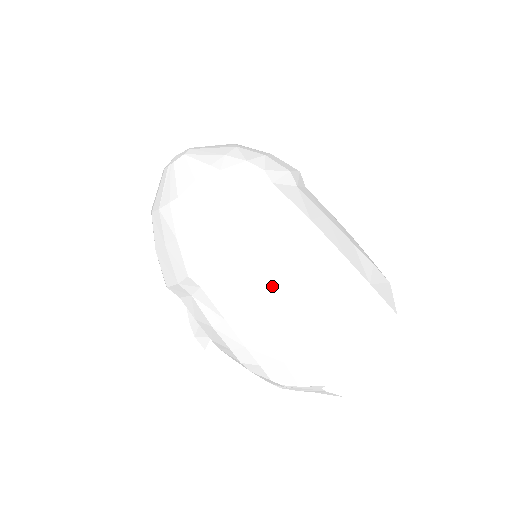
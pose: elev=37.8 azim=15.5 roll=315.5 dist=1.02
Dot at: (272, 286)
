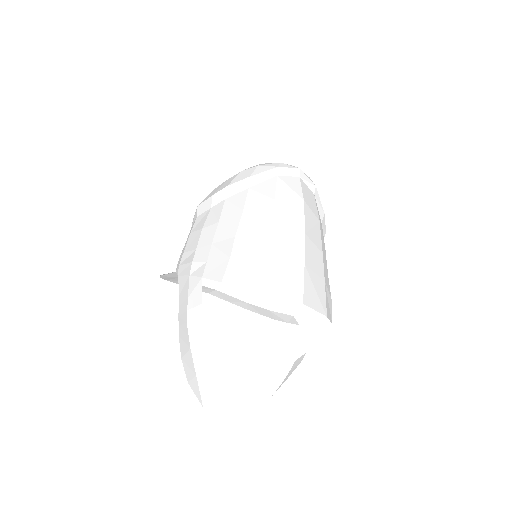
Dot at: (272, 210)
